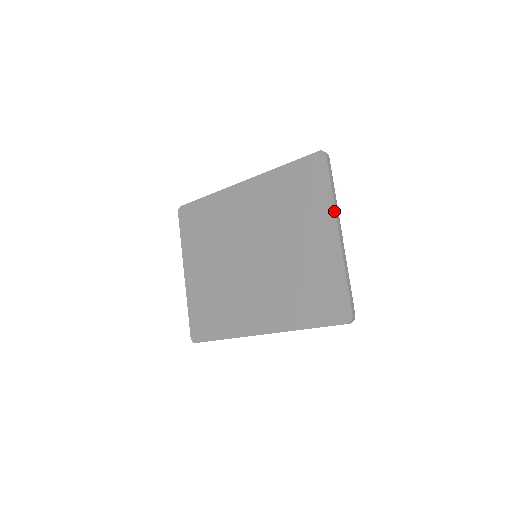
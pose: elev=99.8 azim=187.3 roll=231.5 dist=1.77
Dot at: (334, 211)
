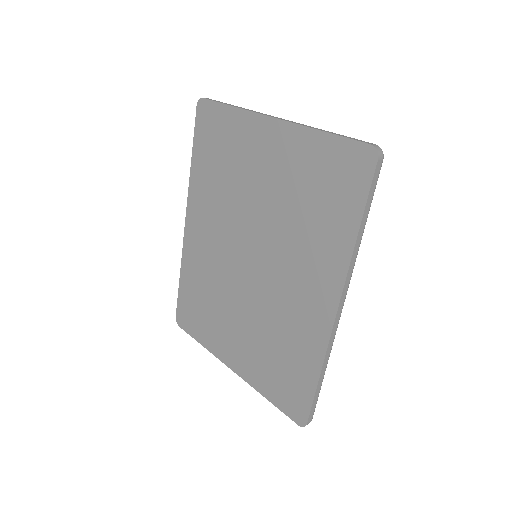
Dot at: (251, 113)
